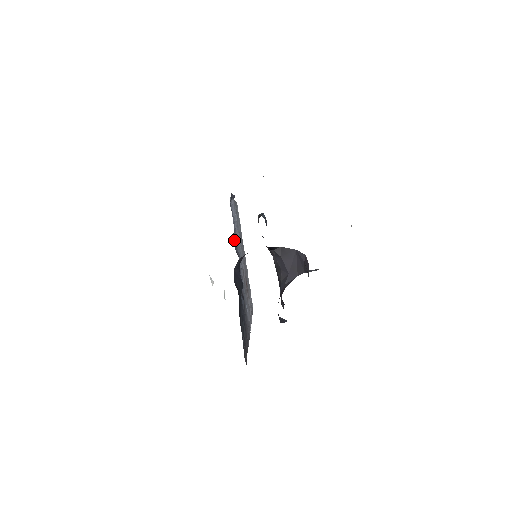
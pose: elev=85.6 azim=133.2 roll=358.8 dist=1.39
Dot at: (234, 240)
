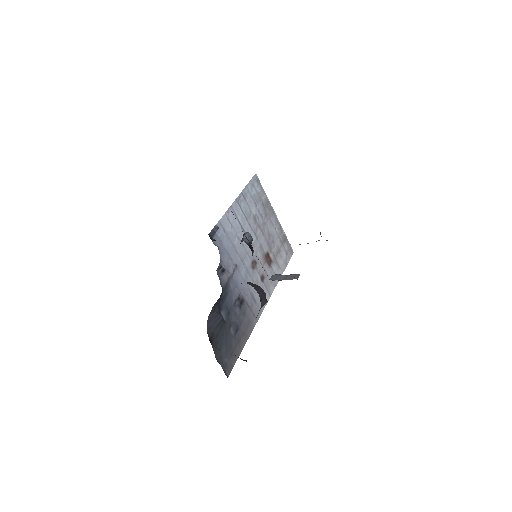
Dot at: (223, 267)
